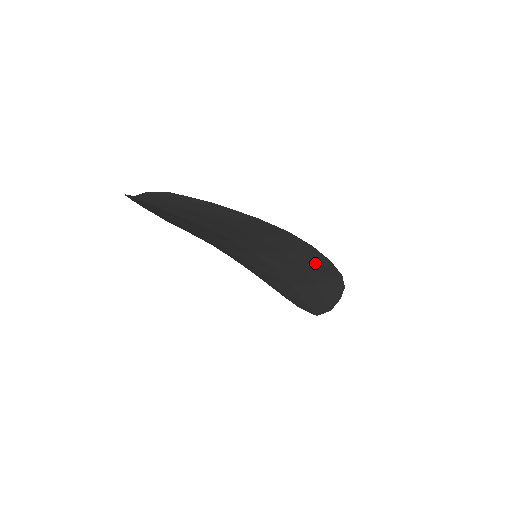
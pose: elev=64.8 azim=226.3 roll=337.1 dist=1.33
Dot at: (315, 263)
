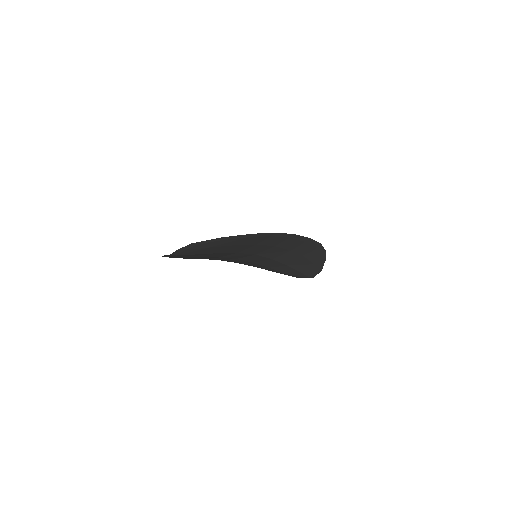
Dot at: (299, 244)
